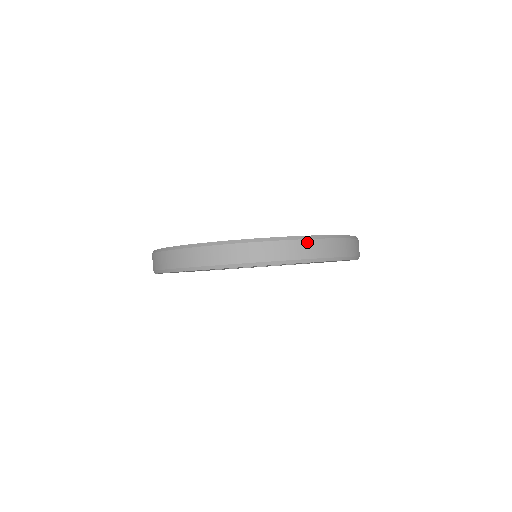
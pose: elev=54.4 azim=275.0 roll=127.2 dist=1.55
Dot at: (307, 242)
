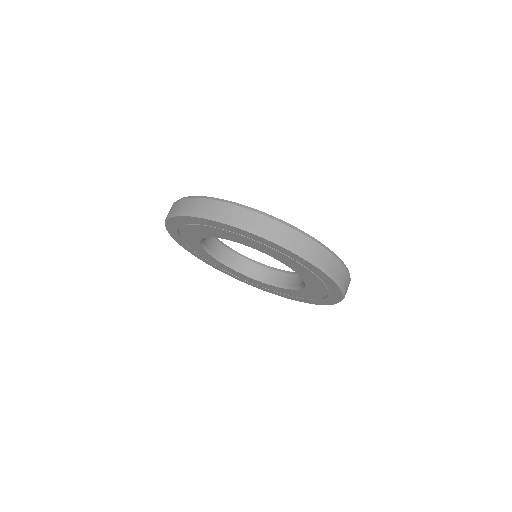
Dot at: (310, 241)
